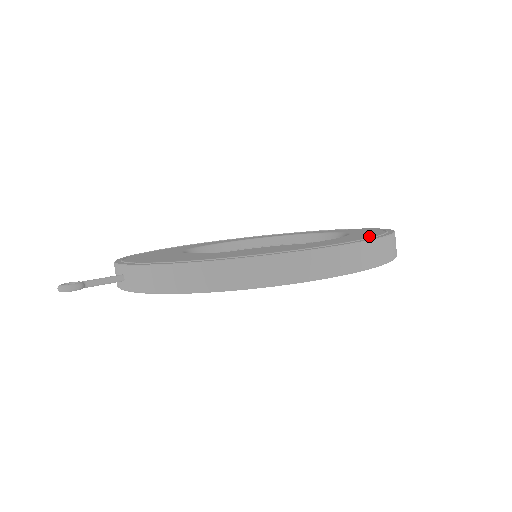
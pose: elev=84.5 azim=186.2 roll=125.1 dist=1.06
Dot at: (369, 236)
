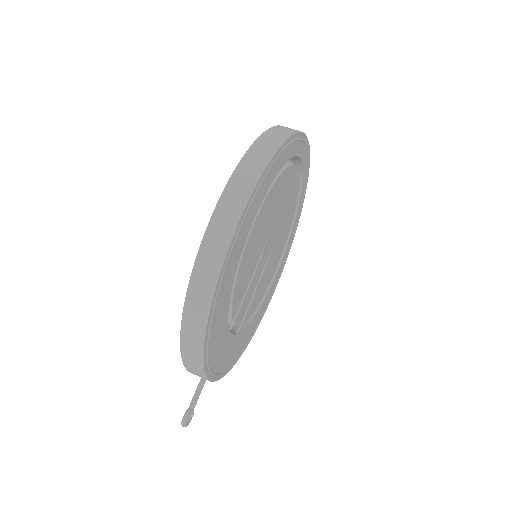
Dot at: occluded
